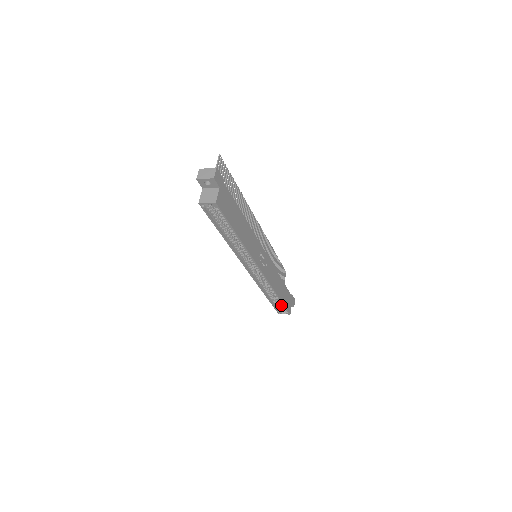
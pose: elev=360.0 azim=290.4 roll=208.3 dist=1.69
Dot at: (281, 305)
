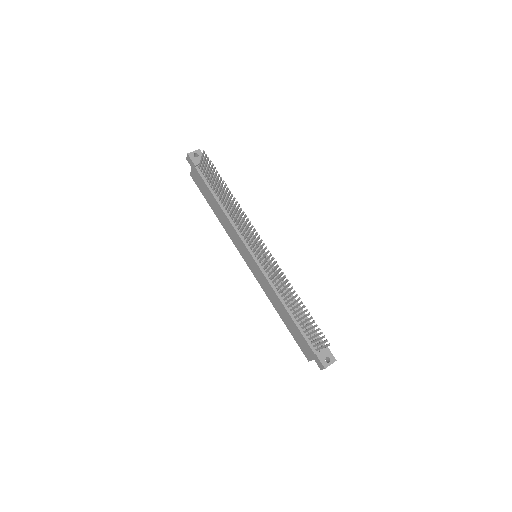
Dot at: occluded
